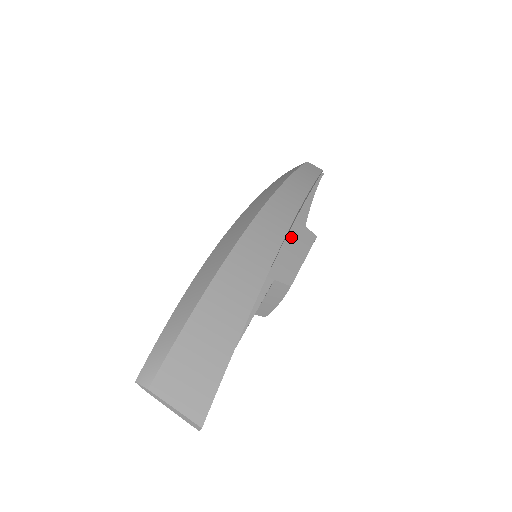
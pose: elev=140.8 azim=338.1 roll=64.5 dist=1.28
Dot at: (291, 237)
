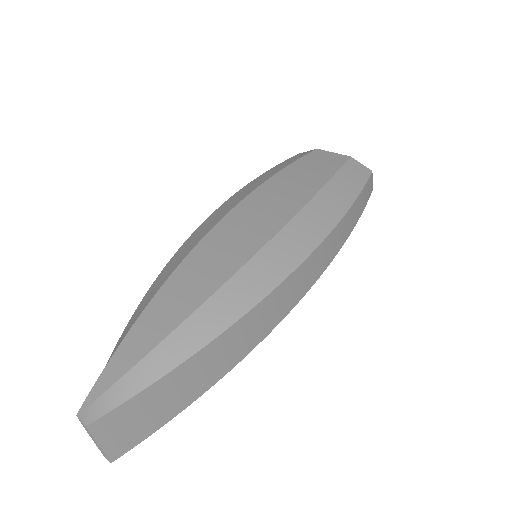
Dot at: occluded
